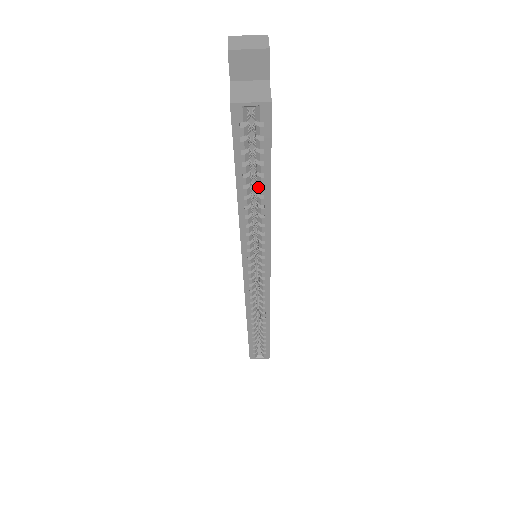
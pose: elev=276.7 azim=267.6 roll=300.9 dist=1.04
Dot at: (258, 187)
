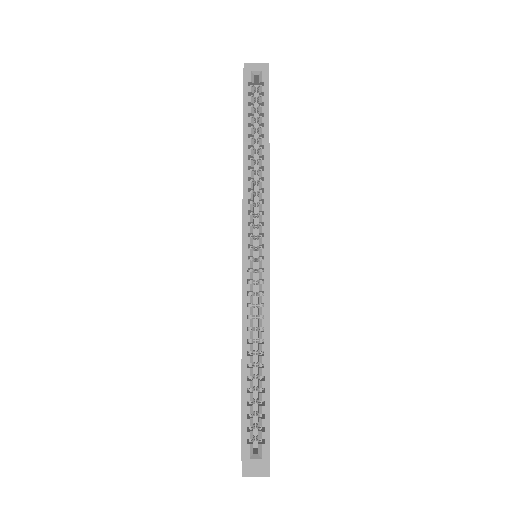
Dot at: (259, 139)
